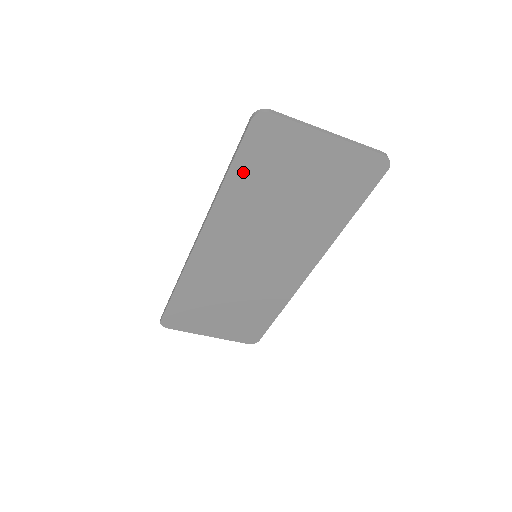
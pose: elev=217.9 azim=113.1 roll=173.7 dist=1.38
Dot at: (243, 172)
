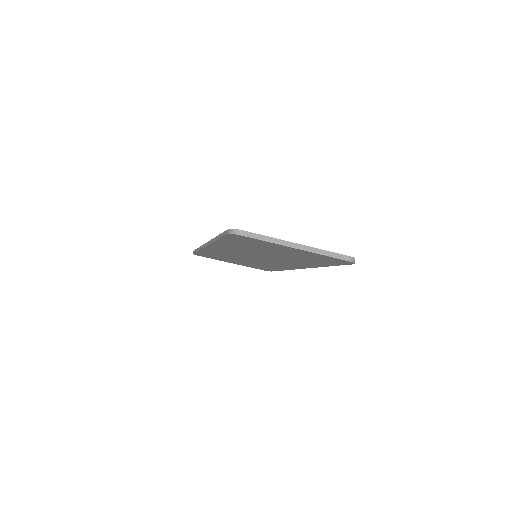
Dot at: (230, 242)
